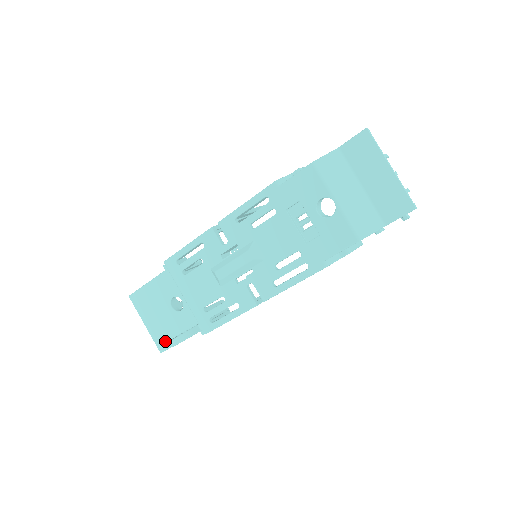
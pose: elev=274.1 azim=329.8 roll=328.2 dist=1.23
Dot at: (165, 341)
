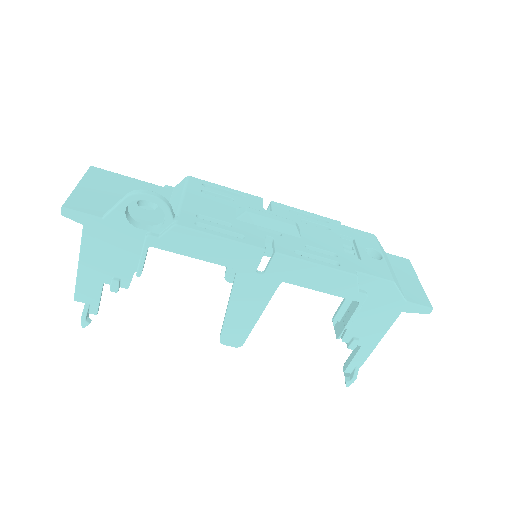
Dot at: (87, 207)
